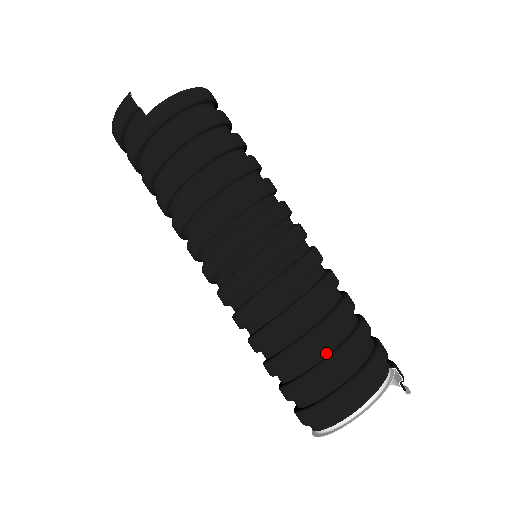
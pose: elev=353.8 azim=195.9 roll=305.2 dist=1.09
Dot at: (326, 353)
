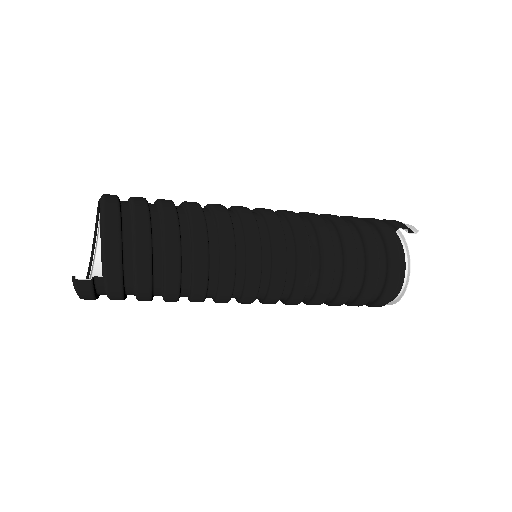
Dot at: (362, 275)
